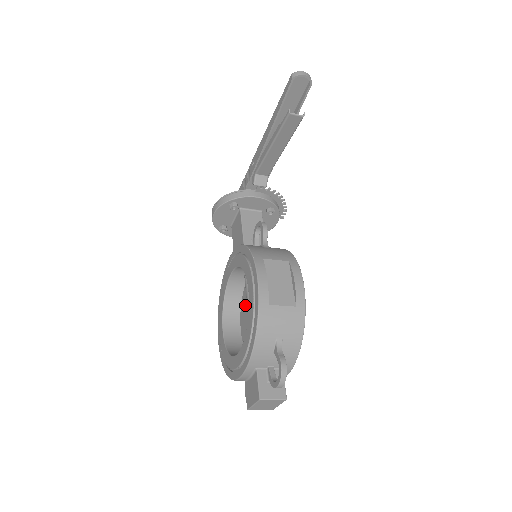
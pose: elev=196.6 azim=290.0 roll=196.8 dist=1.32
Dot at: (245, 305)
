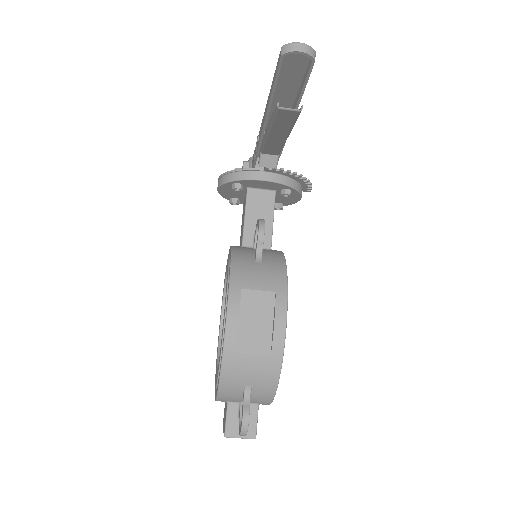
Dot at: occluded
